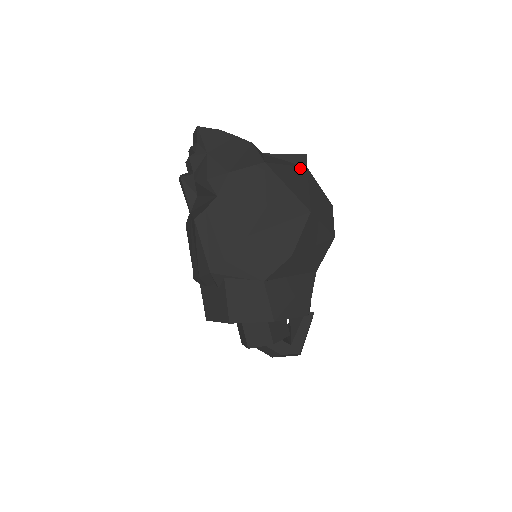
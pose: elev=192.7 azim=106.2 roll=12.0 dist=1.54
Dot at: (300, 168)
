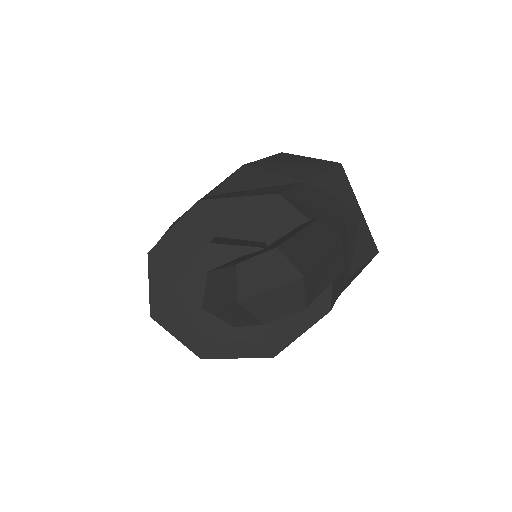
Dot at: occluded
